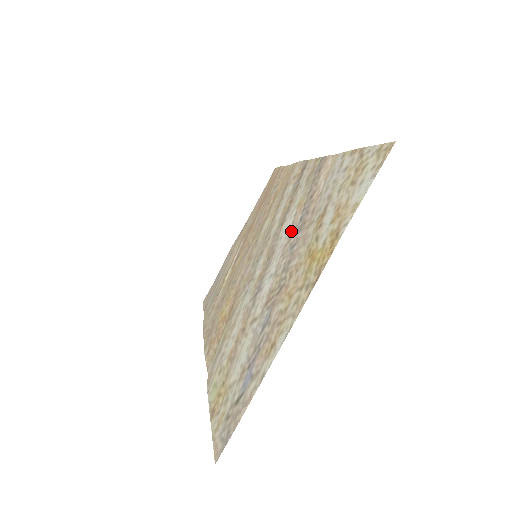
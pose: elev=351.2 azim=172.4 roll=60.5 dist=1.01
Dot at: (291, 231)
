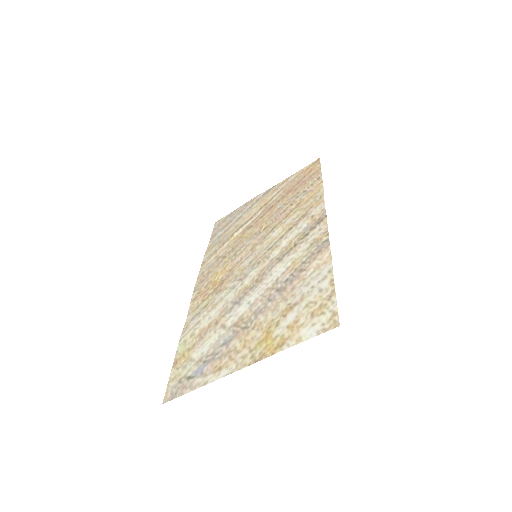
Dot at: (277, 281)
